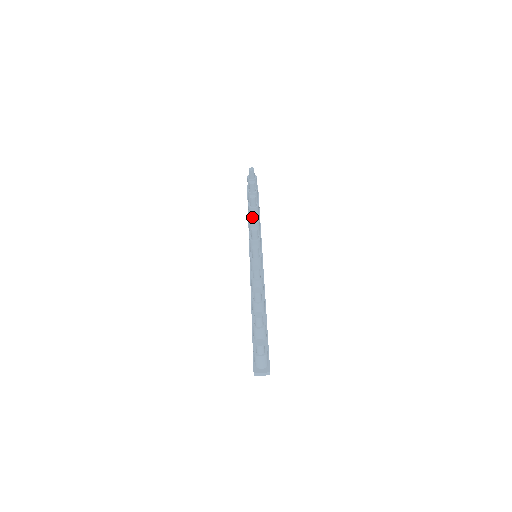
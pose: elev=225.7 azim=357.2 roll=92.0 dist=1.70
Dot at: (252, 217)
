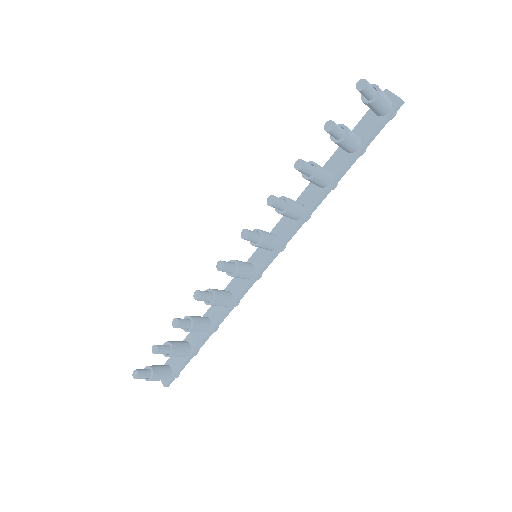
Dot at: occluded
